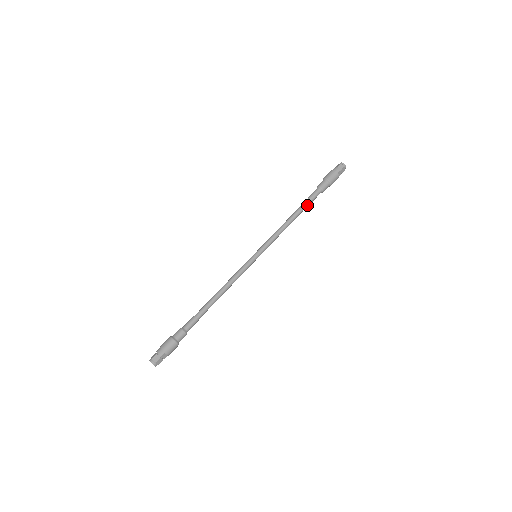
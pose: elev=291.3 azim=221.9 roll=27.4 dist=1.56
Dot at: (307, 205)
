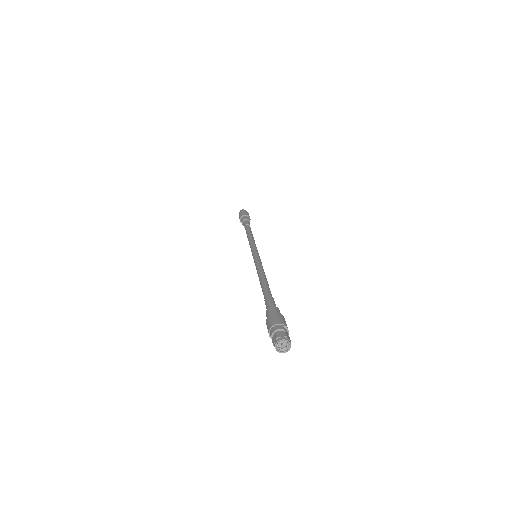
Dot at: (250, 228)
